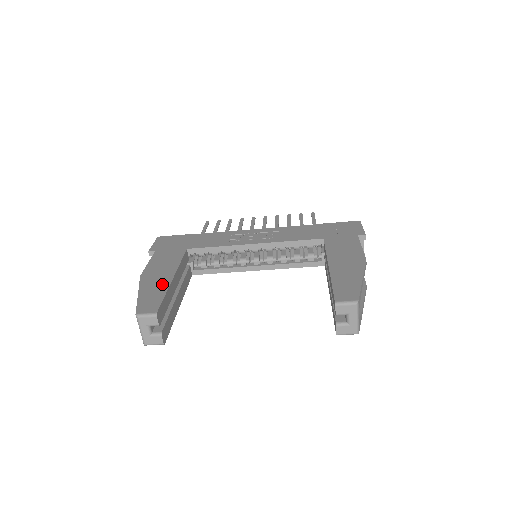
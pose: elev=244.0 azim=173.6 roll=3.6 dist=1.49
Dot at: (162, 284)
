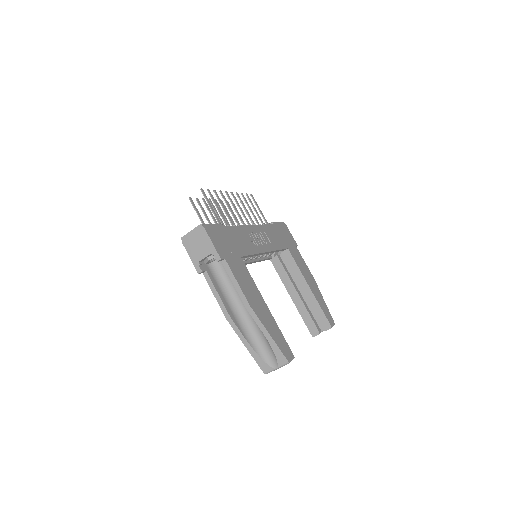
Dot at: (271, 318)
